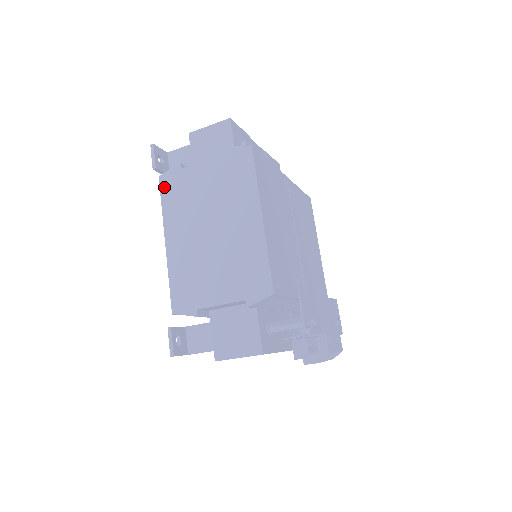
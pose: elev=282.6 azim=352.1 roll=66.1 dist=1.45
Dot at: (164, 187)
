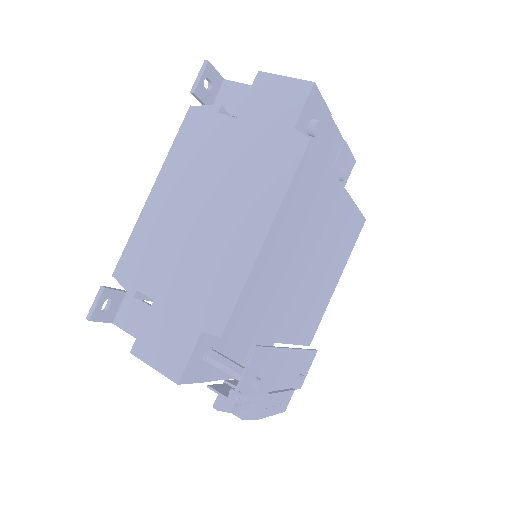
Dot at: (188, 123)
